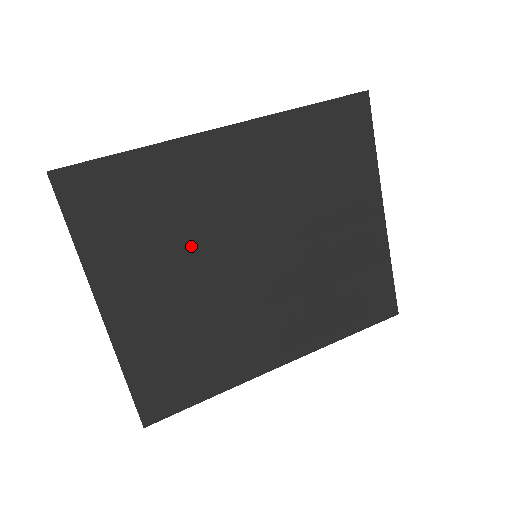
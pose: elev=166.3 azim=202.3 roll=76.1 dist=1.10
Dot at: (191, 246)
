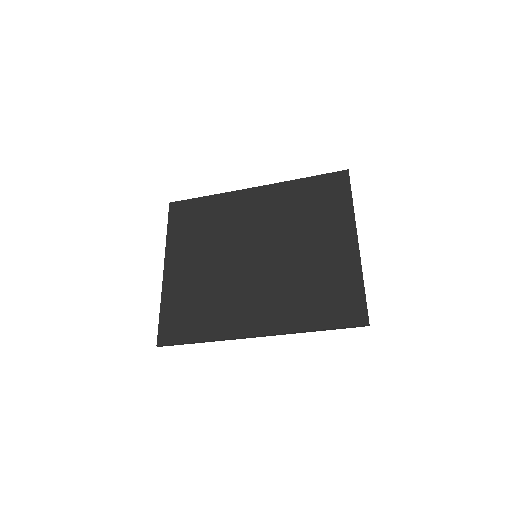
Dot at: (219, 243)
